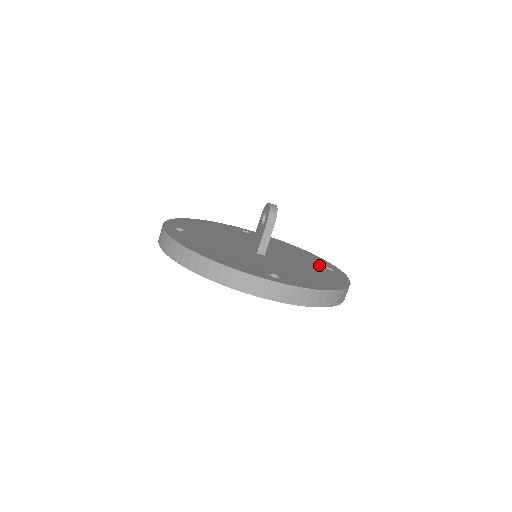
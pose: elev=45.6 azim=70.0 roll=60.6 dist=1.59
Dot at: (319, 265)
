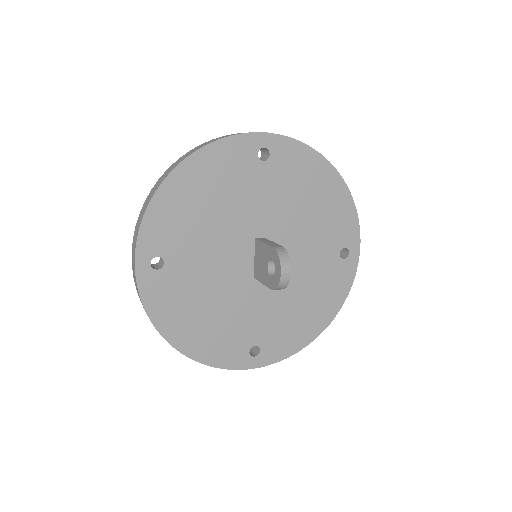
Dot at: (334, 249)
